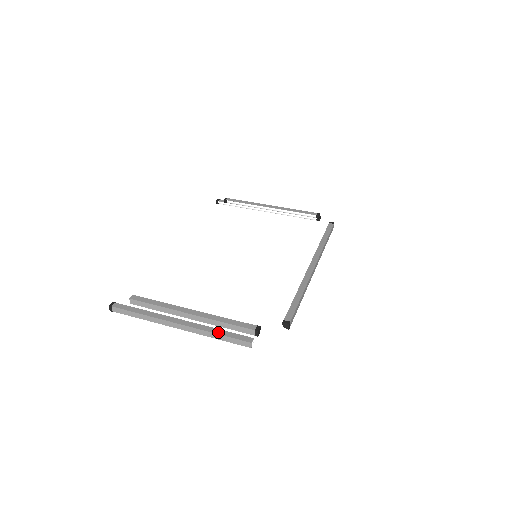
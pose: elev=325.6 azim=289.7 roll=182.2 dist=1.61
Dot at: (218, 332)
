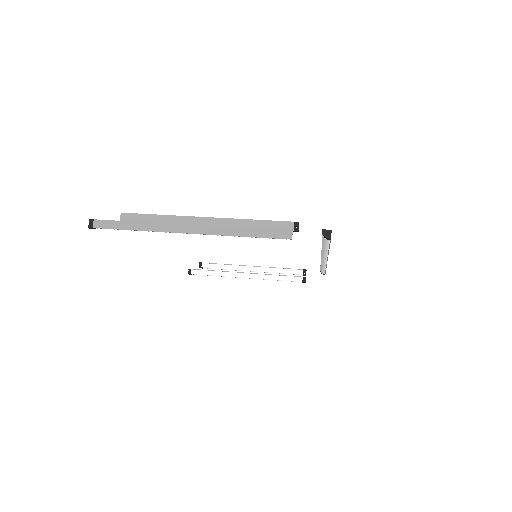
Dot at: (245, 228)
